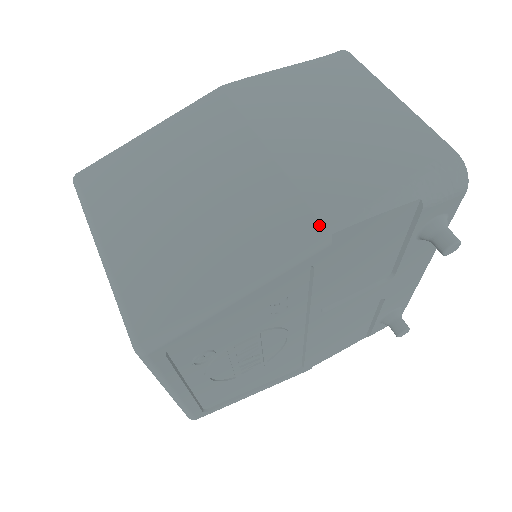
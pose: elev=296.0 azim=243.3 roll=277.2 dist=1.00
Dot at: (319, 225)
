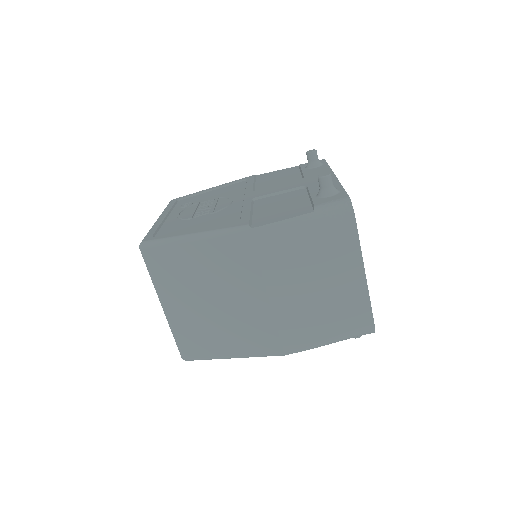
Dot at: (281, 350)
